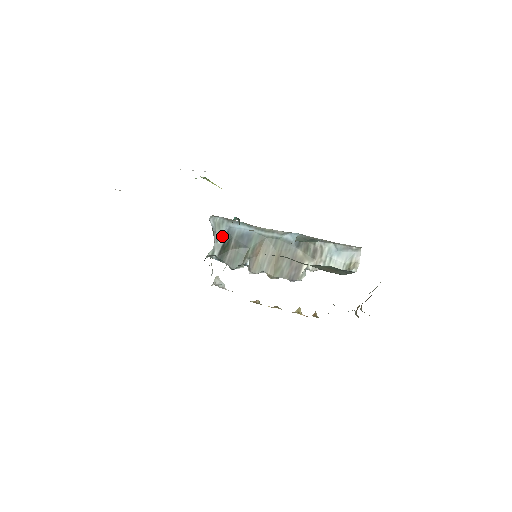
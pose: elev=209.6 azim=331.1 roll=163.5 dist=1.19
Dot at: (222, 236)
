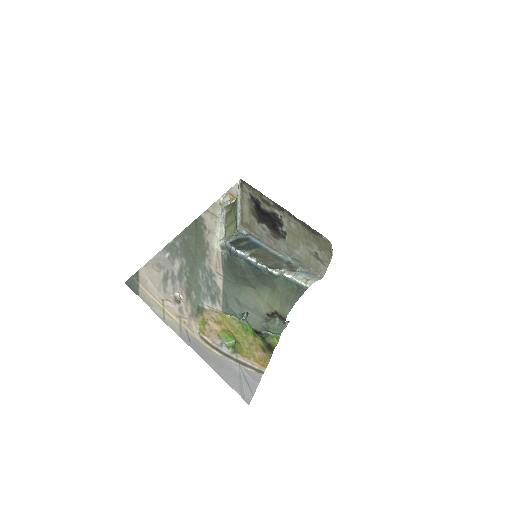
Dot at: (240, 237)
